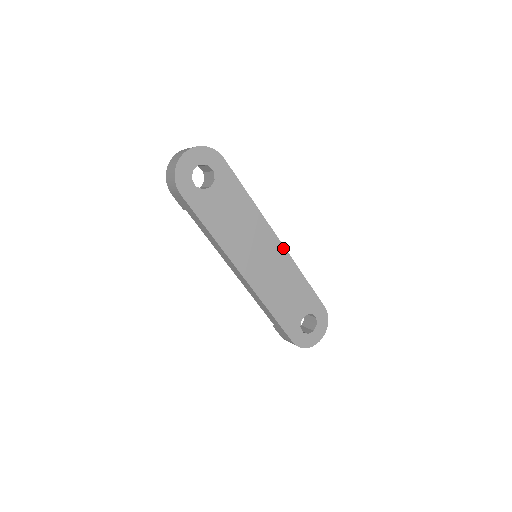
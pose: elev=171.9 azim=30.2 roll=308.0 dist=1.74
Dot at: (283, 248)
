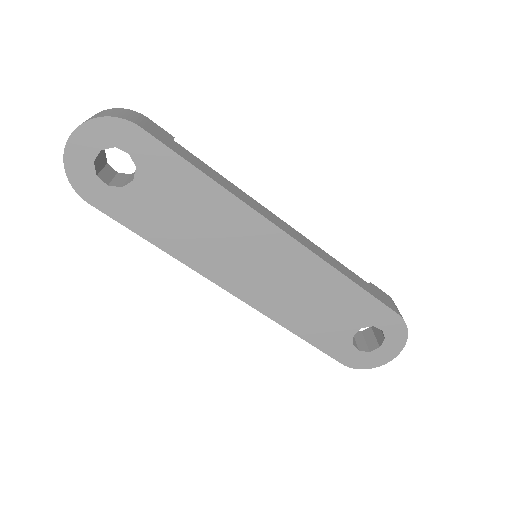
Dot at: (296, 243)
